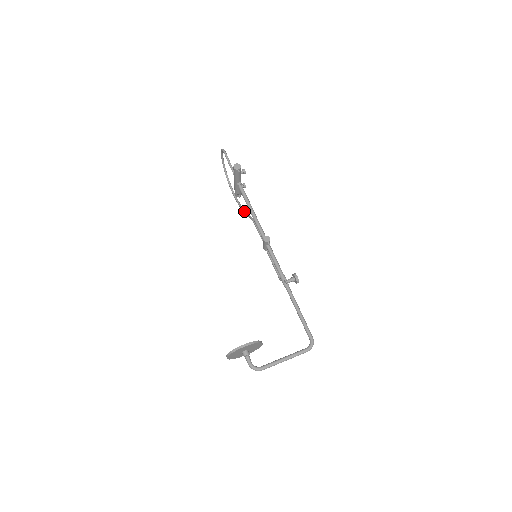
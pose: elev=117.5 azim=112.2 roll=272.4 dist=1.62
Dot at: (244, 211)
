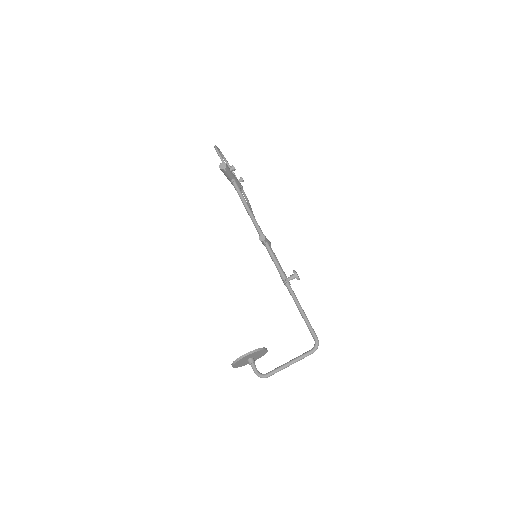
Dot at: (248, 205)
